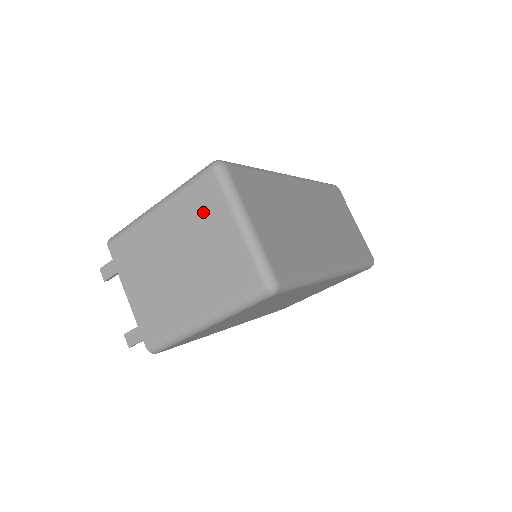
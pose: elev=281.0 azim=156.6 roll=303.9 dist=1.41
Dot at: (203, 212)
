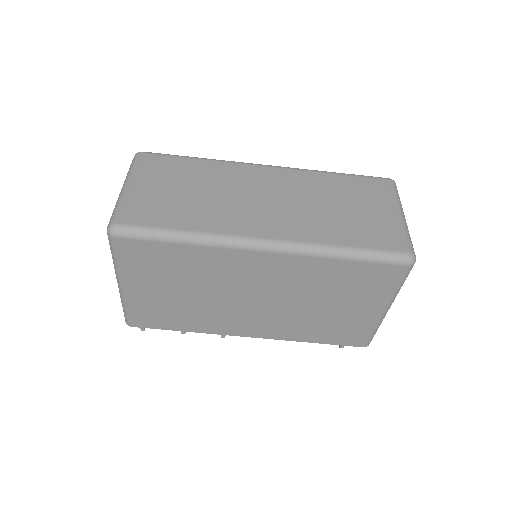
Dot at: occluded
